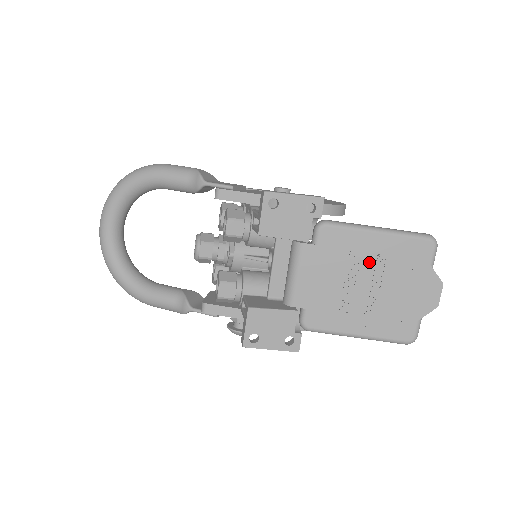
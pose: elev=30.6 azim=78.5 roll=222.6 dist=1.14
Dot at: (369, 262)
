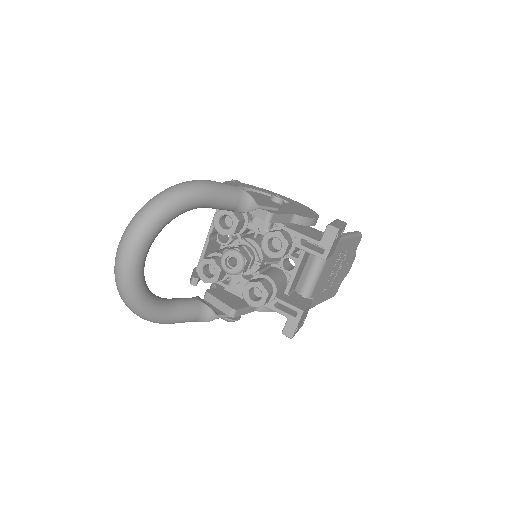
Dot at: (343, 257)
